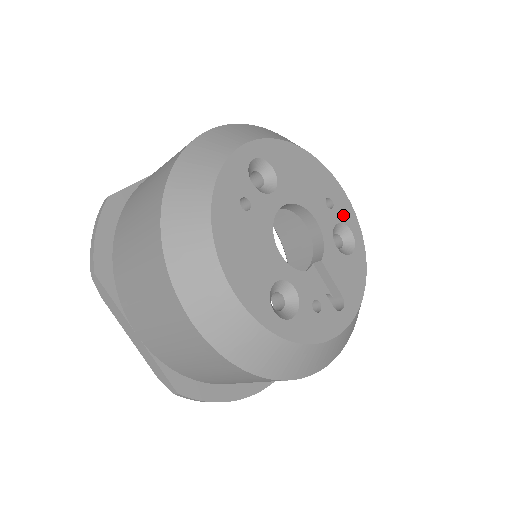
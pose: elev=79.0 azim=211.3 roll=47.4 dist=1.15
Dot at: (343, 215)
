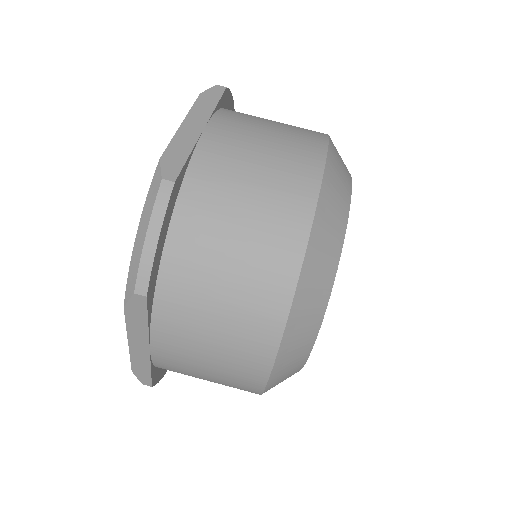
Dot at: occluded
